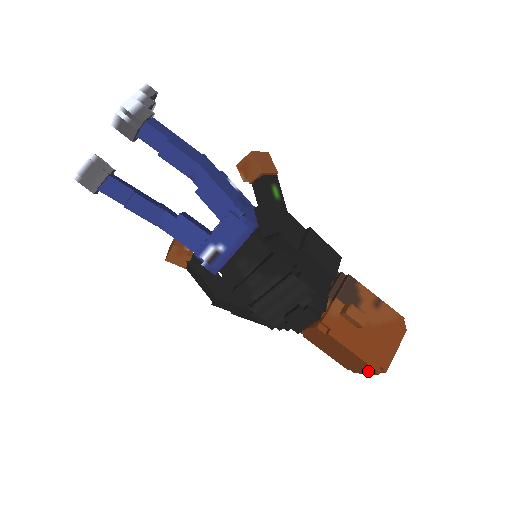
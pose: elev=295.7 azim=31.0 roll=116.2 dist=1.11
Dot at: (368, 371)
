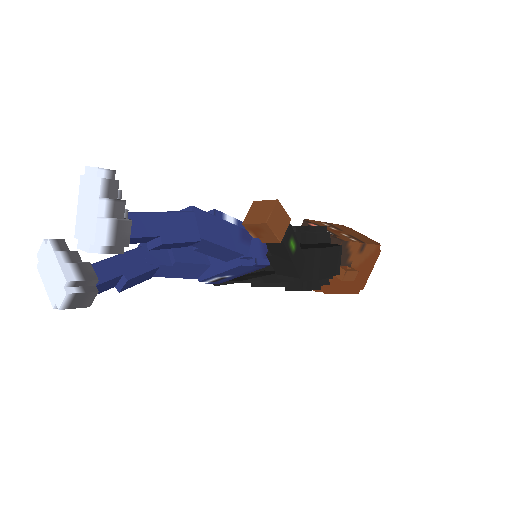
Dot at: occluded
